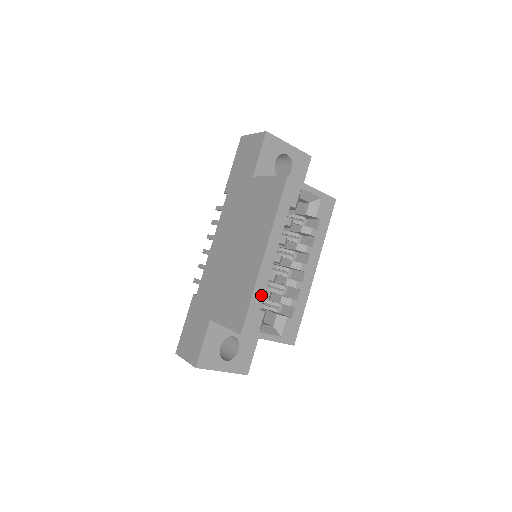
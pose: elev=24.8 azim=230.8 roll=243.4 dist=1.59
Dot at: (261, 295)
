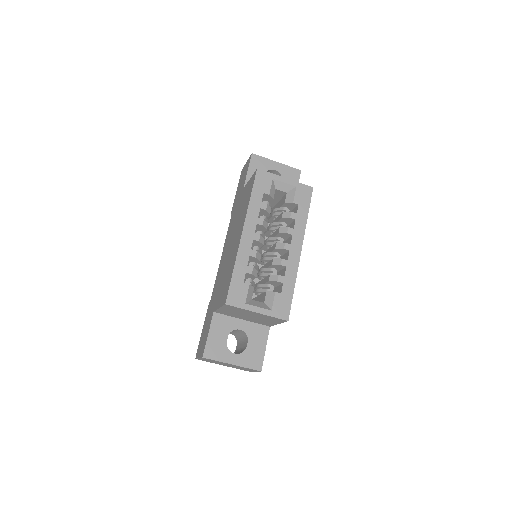
Dot at: (243, 269)
